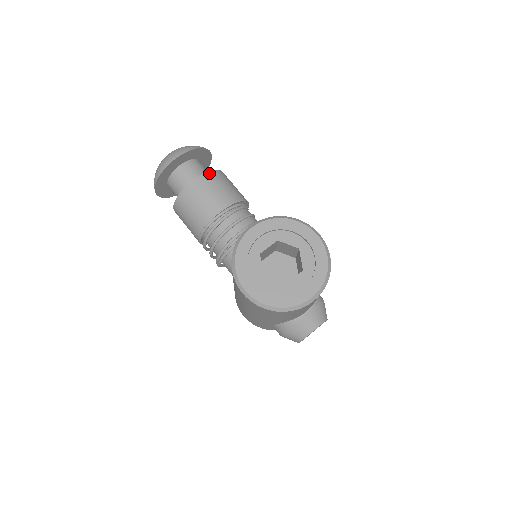
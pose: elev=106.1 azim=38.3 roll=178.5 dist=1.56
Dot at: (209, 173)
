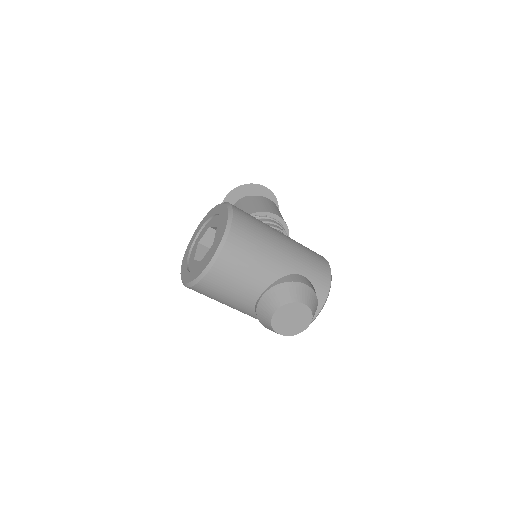
Dot at: (240, 201)
